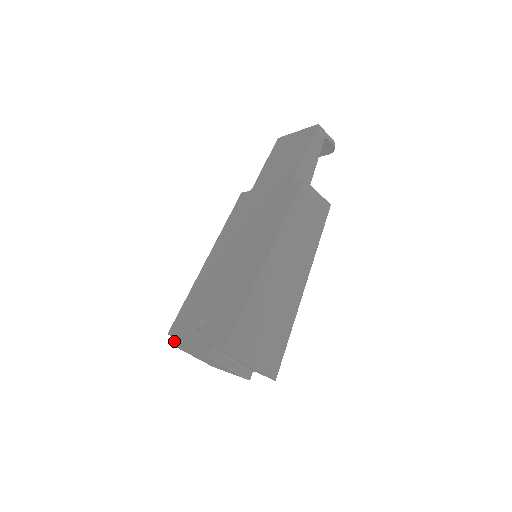
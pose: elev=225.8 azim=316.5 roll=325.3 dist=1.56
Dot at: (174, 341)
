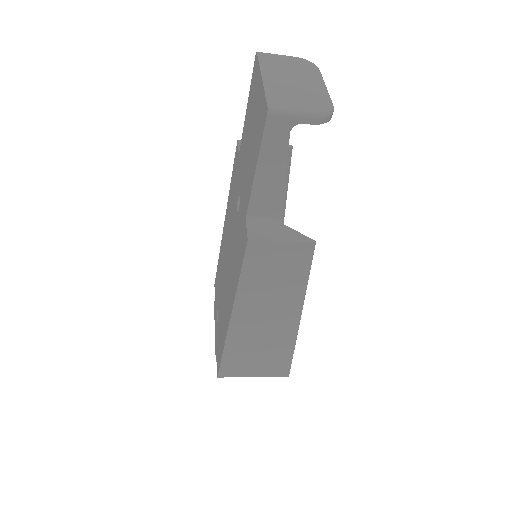
Dot at: (214, 303)
